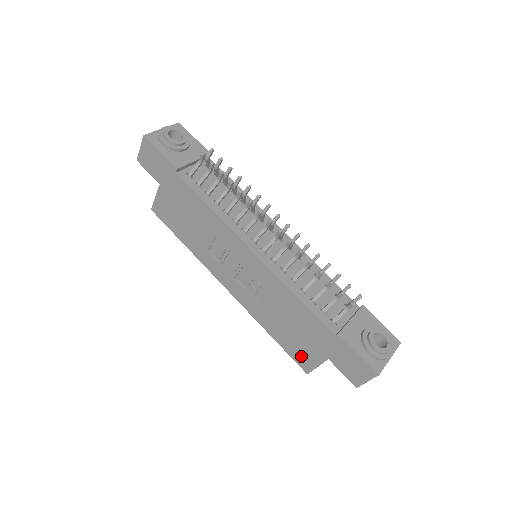
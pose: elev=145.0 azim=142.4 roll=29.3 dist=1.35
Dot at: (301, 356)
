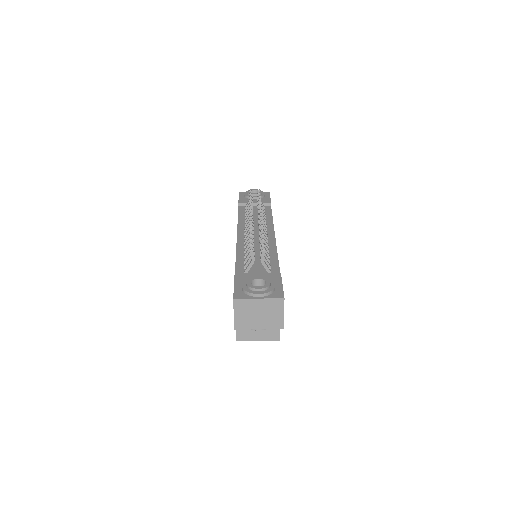
Dot at: occluded
